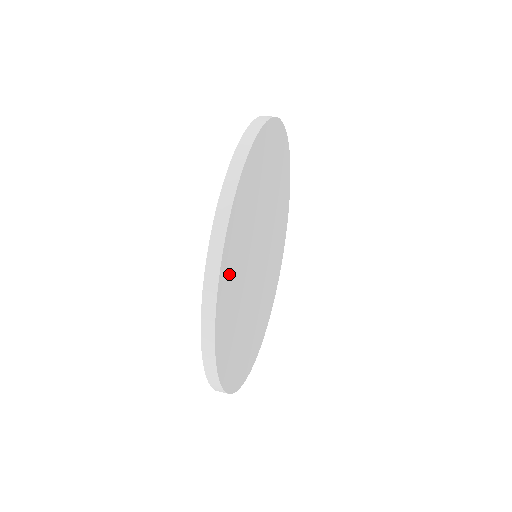
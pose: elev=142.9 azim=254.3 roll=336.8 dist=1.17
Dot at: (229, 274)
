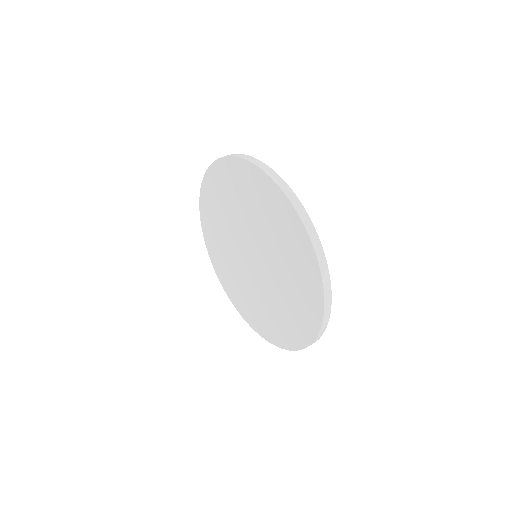
Dot at: occluded
